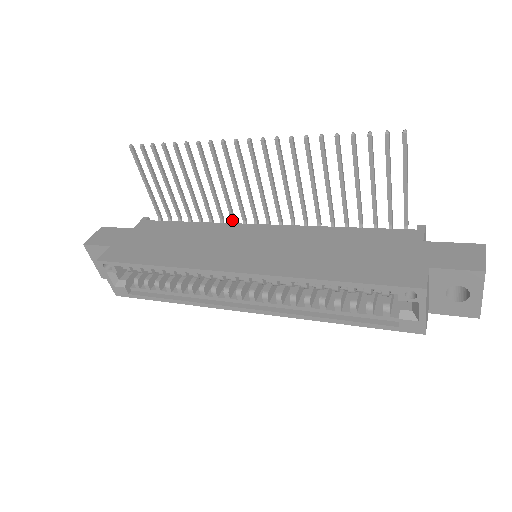
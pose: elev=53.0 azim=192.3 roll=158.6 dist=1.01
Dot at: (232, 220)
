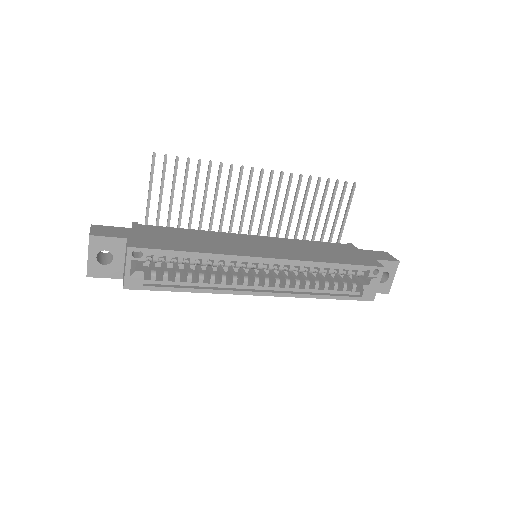
Dot at: occluded
